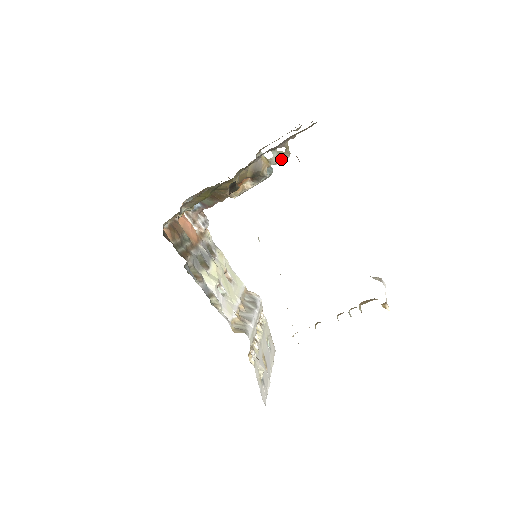
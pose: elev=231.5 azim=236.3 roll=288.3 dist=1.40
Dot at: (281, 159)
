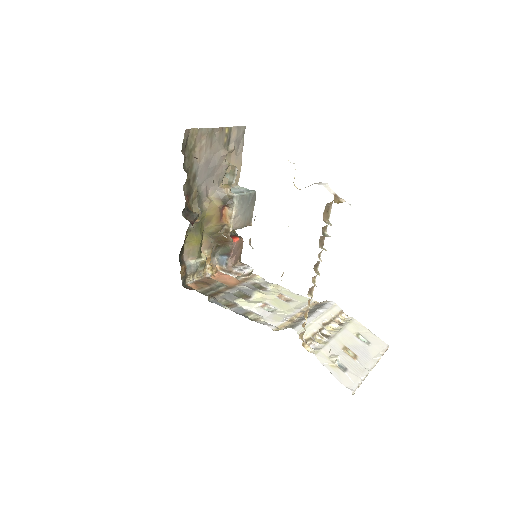
Dot at: (234, 176)
